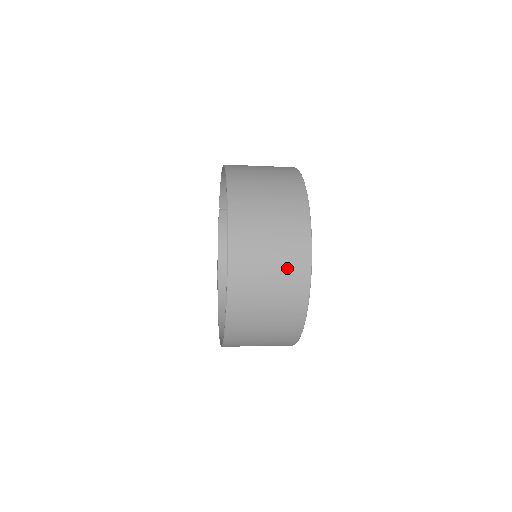
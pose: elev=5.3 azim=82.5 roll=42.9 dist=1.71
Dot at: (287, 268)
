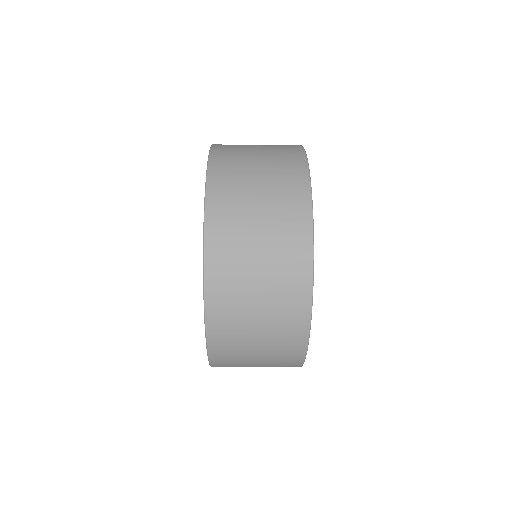
Dot at: (279, 327)
